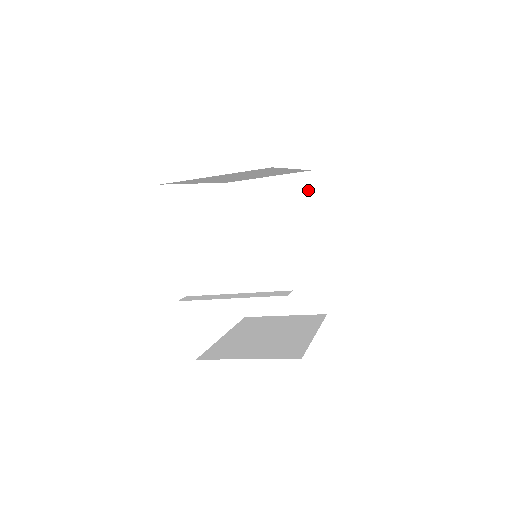
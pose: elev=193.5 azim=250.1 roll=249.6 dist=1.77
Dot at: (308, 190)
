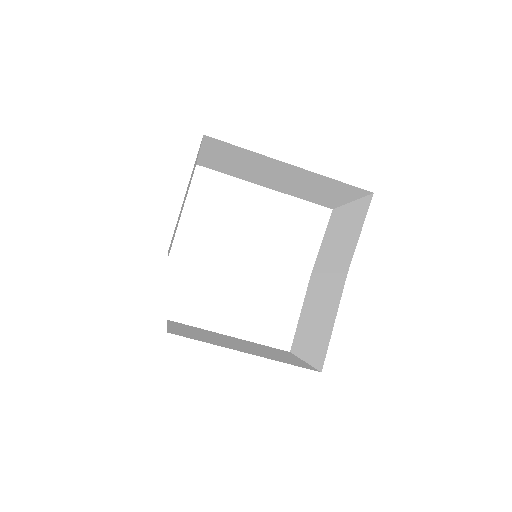
Dot at: (363, 216)
